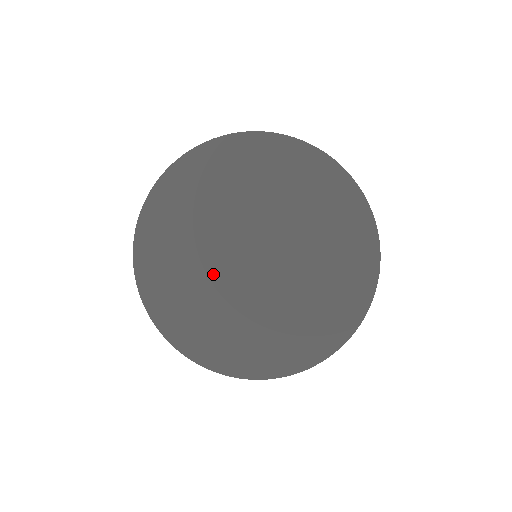
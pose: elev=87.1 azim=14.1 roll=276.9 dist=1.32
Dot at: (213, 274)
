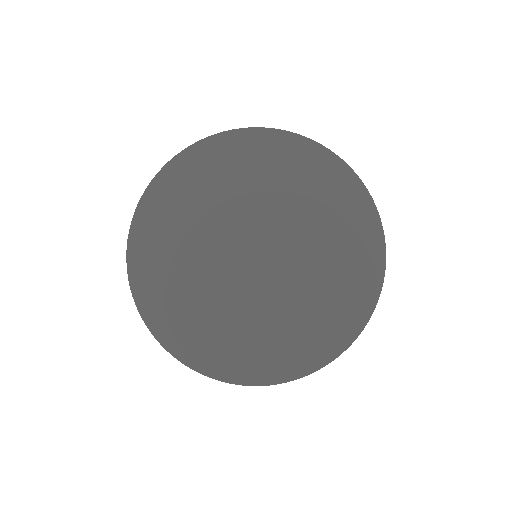
Dot at: (210, 255)
